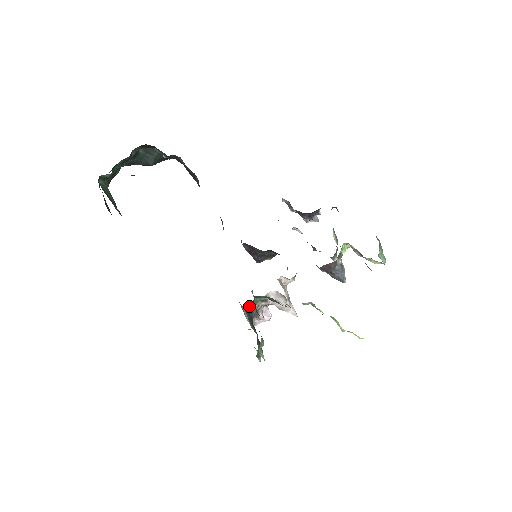
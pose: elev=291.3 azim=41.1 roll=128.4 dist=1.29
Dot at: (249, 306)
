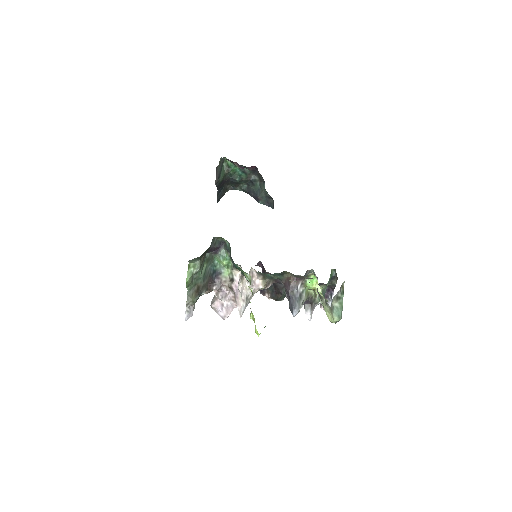
Dot at: (219, 268)
